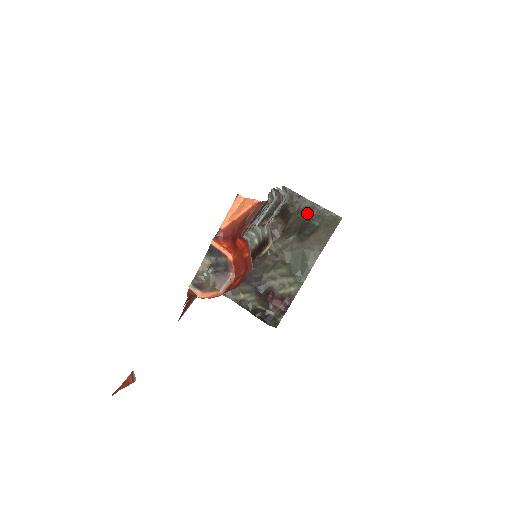
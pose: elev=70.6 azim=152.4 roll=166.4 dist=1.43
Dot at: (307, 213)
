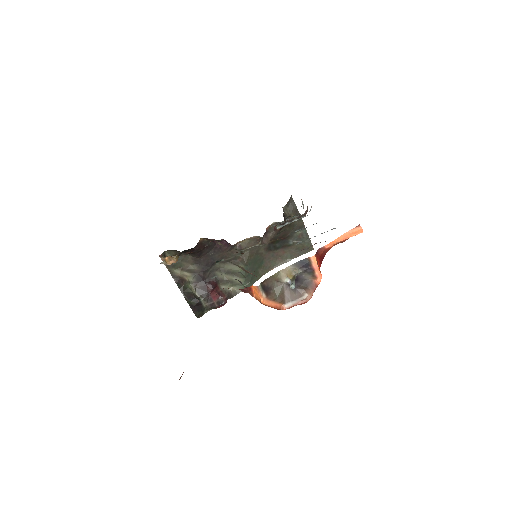
Dot at: (293, 230)
